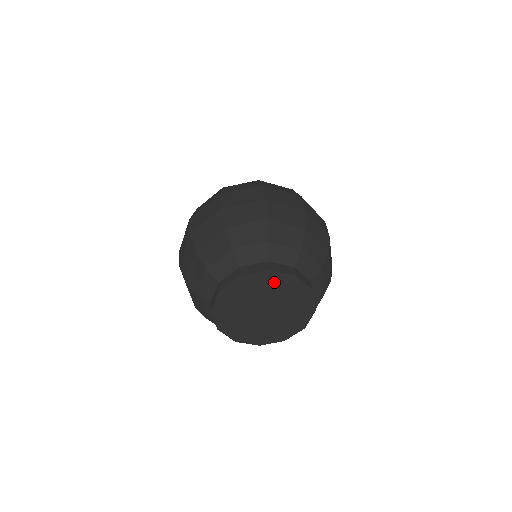
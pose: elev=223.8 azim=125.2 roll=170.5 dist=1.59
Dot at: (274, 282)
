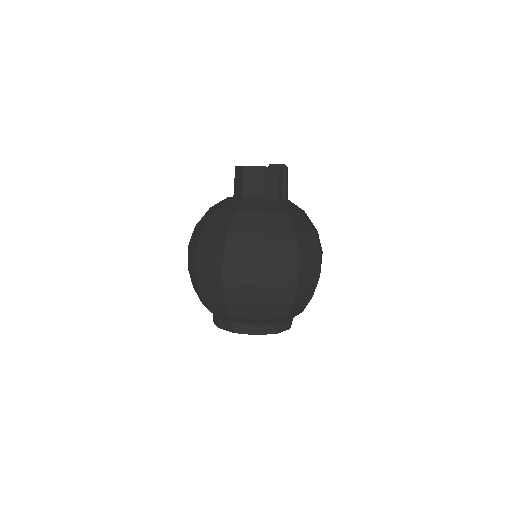
Dot at: occluded
